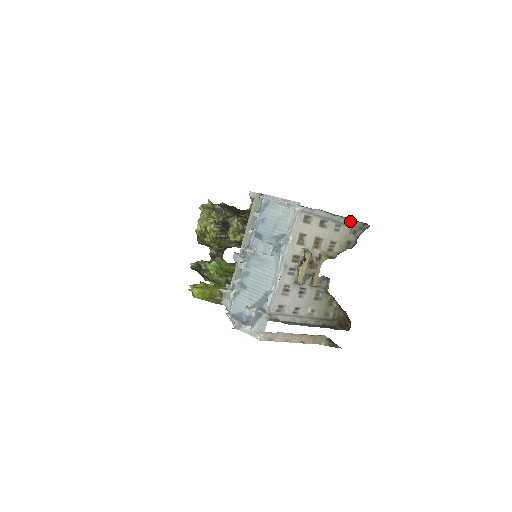
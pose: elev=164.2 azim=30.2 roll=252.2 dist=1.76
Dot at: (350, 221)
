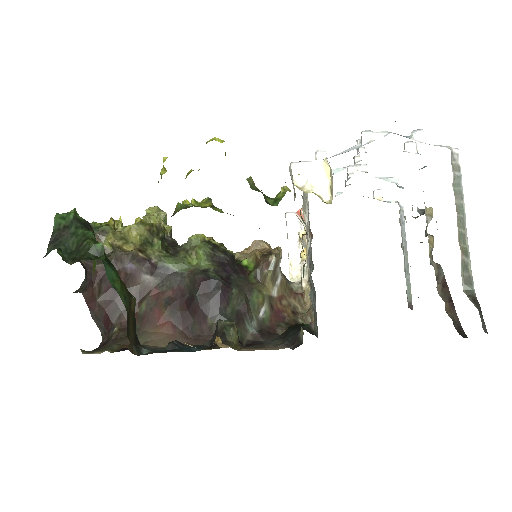
Dot at: (406, 282)
